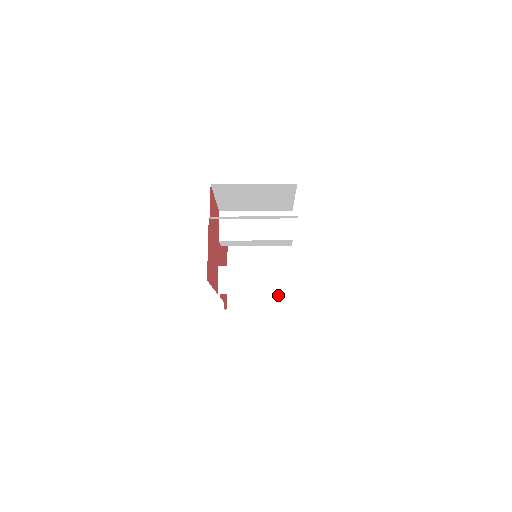
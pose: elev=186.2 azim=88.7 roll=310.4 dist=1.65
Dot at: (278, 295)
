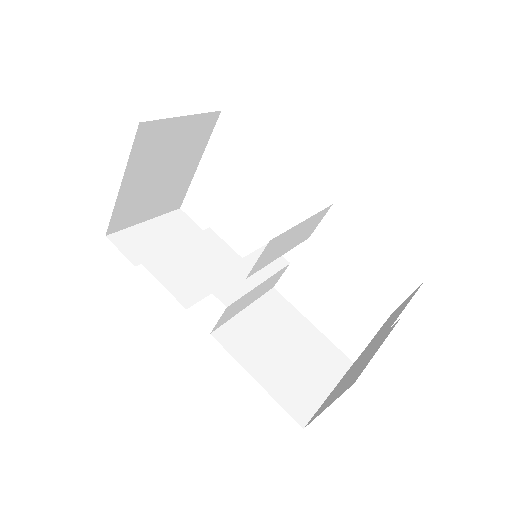
Dot at: (177, 194)
